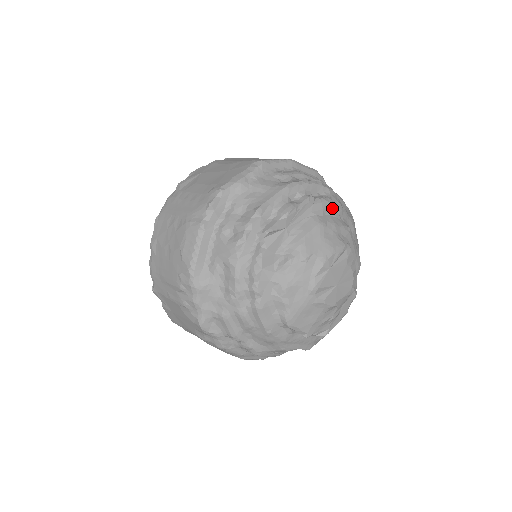
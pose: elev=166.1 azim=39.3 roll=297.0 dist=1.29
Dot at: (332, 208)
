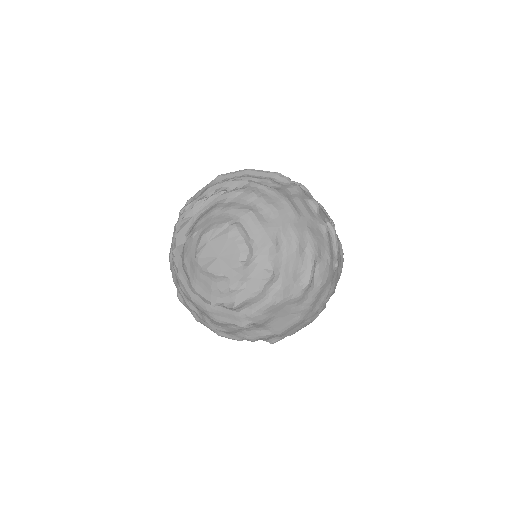
Dot at: (240, 196)
